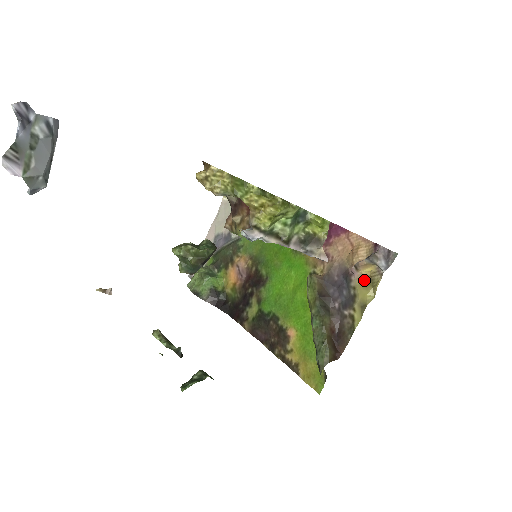
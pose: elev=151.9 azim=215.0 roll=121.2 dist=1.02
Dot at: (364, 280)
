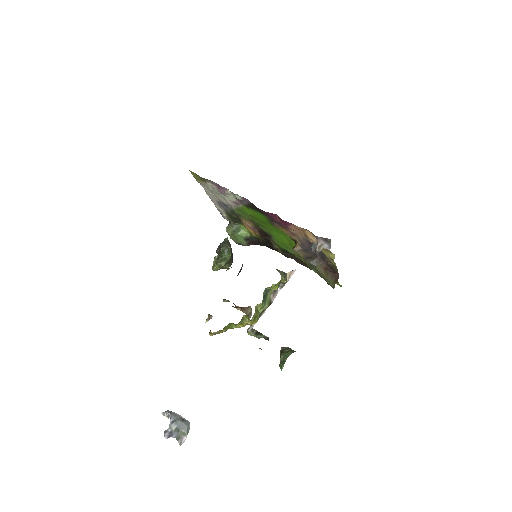
Dot at: (323, 248)
